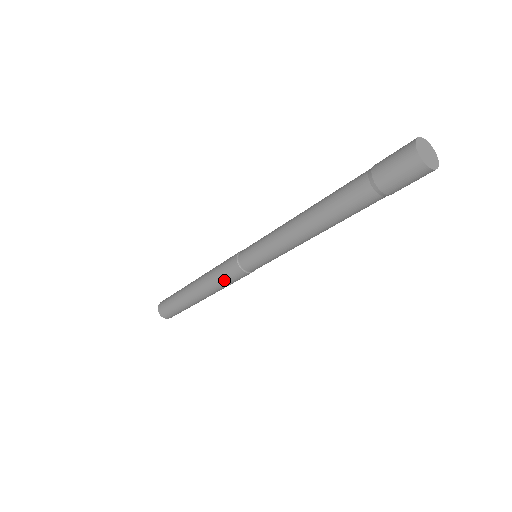
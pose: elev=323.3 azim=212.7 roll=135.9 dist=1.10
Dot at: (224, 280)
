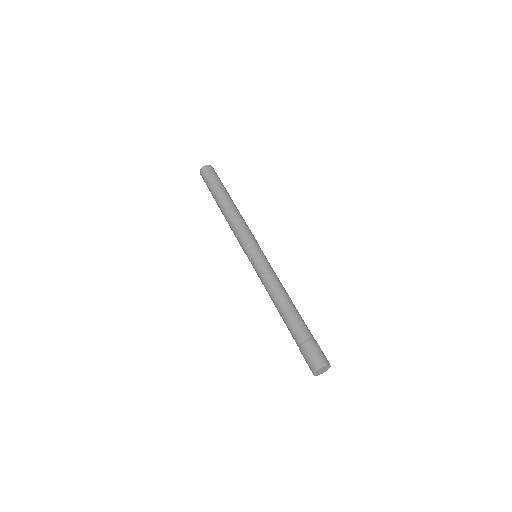
Dot at: occluded
